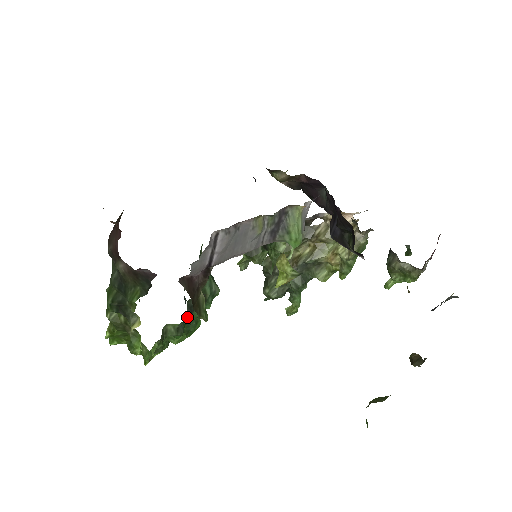
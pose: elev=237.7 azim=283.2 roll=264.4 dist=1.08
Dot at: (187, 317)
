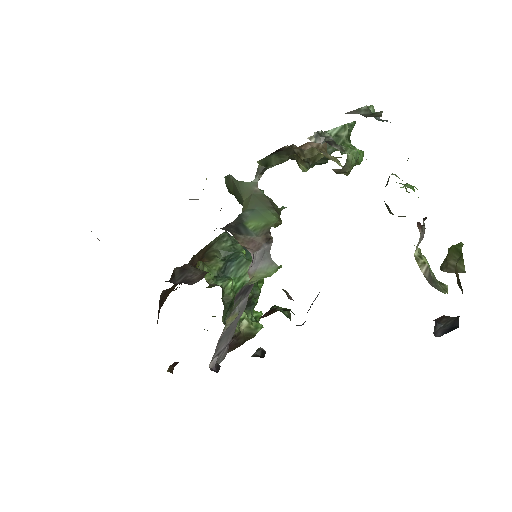
Dot at: (251, 309)
